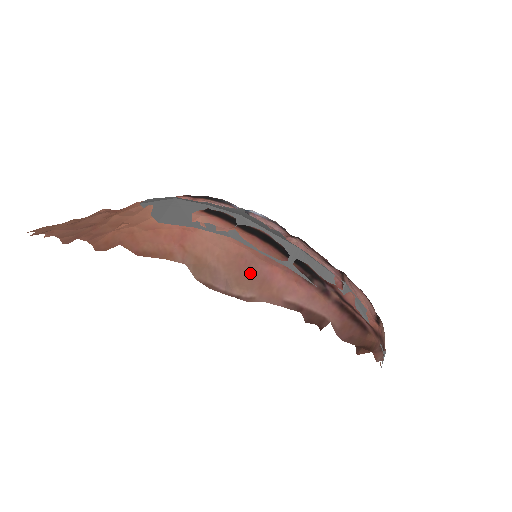
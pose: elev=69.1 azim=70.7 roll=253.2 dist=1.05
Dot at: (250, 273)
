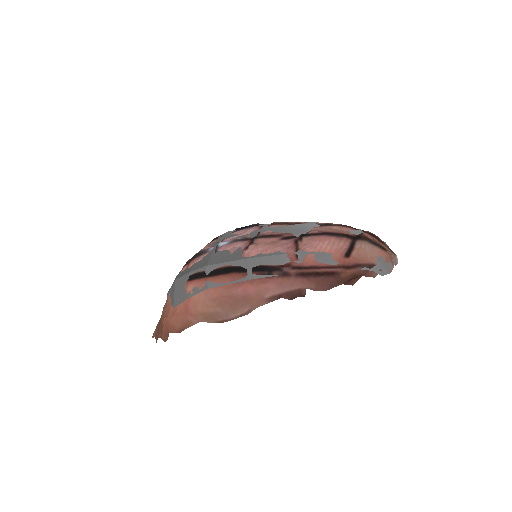
Dot at: (233, 300)
